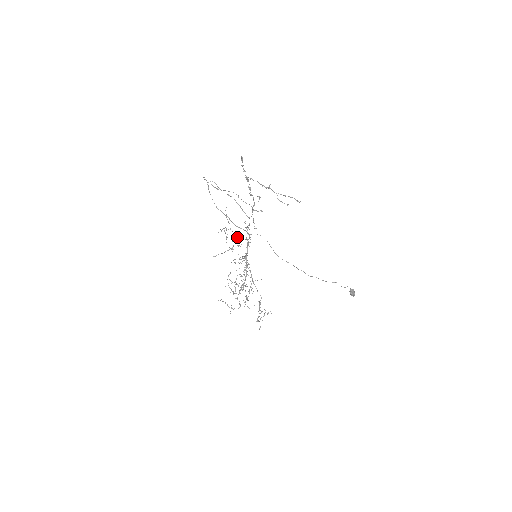
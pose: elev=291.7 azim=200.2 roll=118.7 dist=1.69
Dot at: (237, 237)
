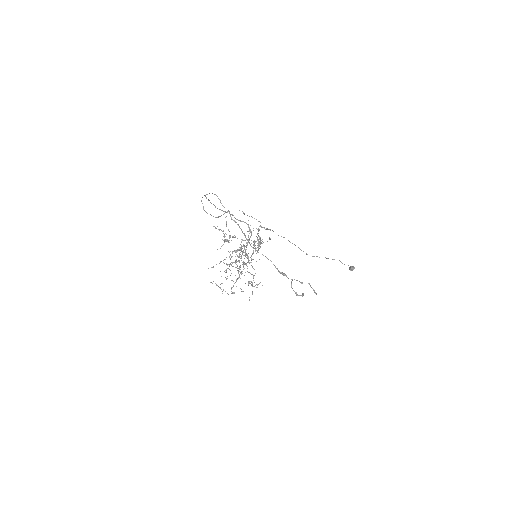
Dot at: (237, 238)
